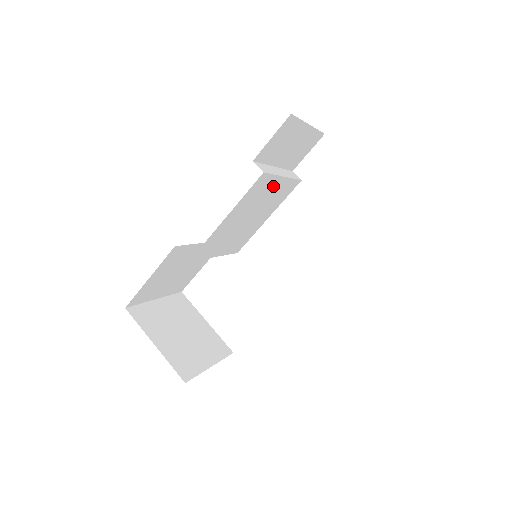
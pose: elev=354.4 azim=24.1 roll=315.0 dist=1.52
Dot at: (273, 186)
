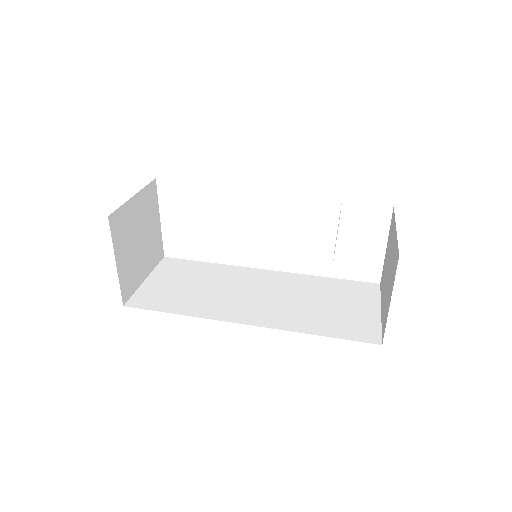
Dot at: occluded
